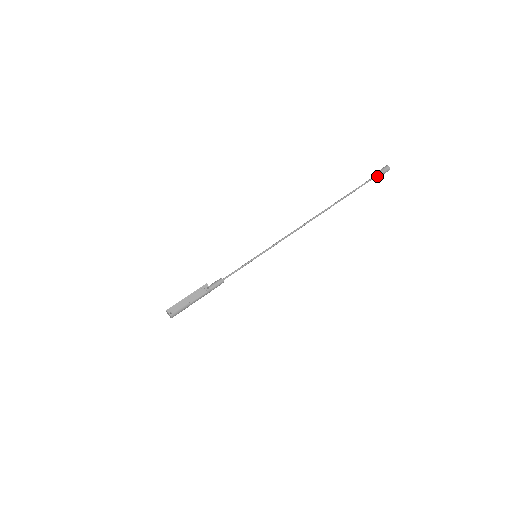
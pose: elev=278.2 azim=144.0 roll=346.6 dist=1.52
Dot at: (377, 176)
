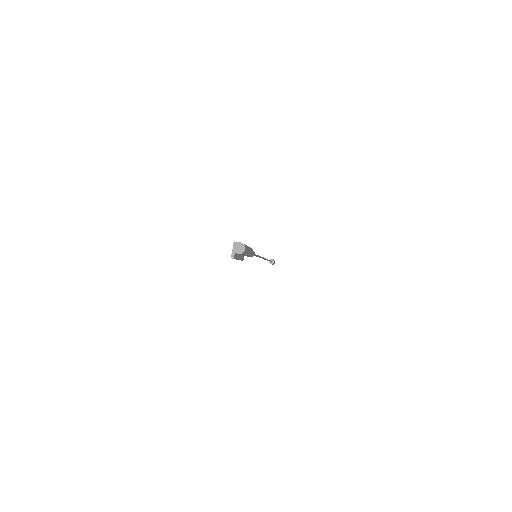
Dot at: (273, 260)
